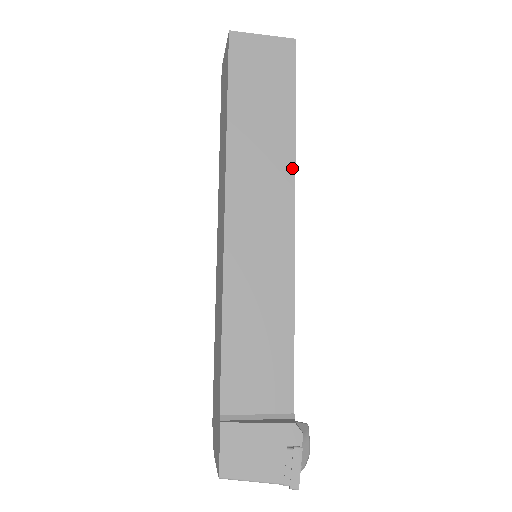
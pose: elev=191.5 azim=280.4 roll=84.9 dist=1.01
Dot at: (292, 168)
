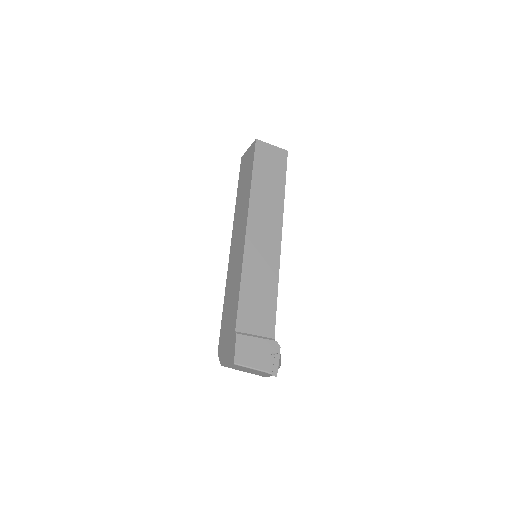
Dot at: (282, 212)
